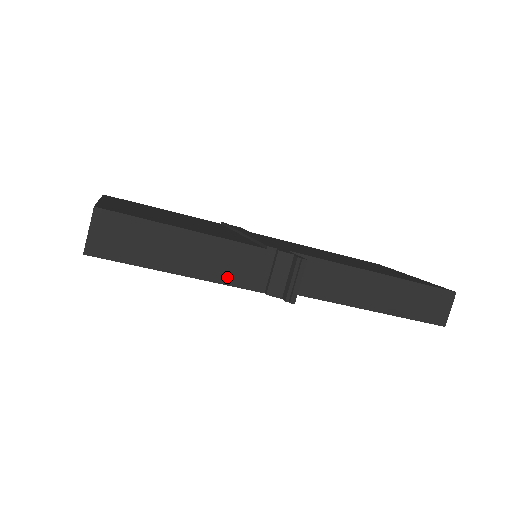
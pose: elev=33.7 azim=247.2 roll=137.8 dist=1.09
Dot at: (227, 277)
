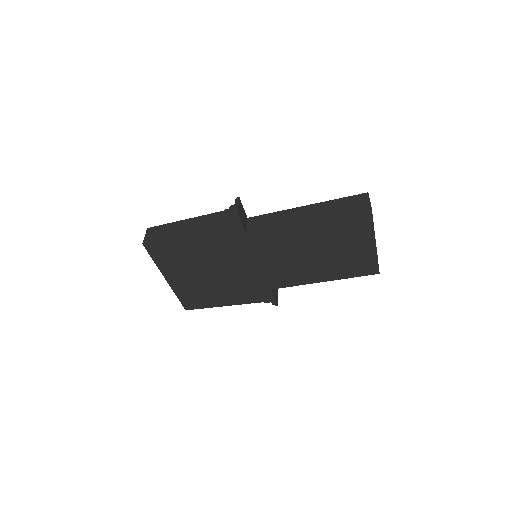
Dot at: (207, 227)
